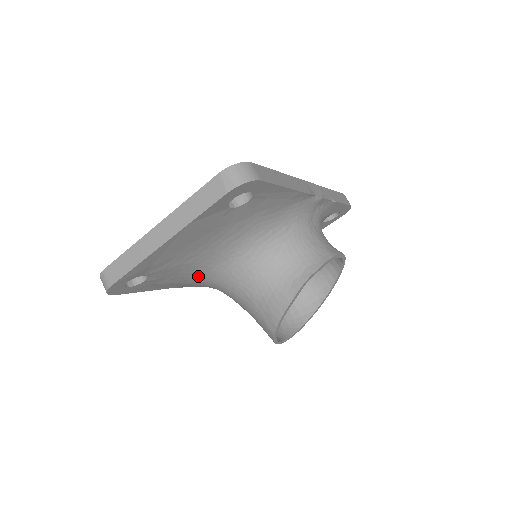
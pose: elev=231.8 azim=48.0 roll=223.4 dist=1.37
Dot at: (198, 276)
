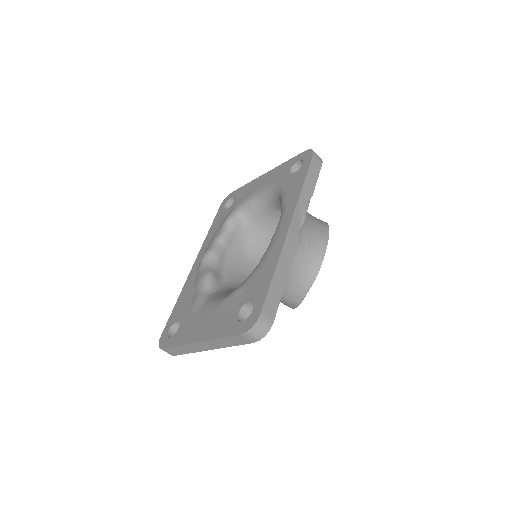
Dot at: occluded
